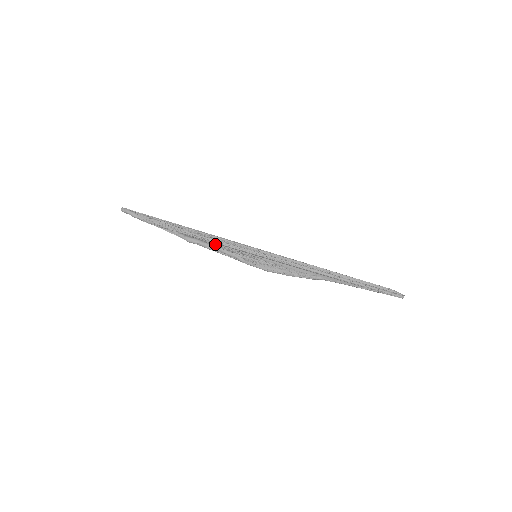
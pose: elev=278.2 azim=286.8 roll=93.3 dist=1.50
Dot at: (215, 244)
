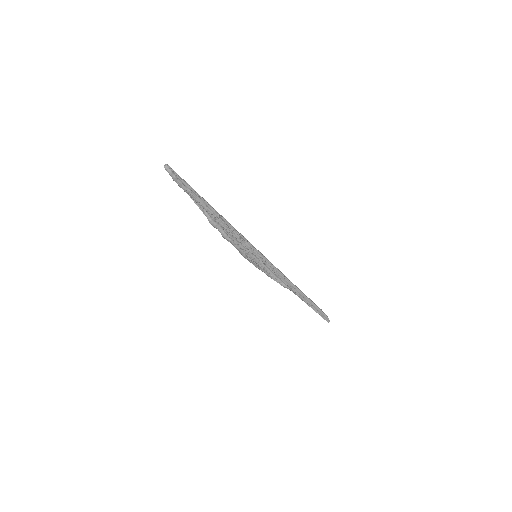
Dot at: (231, 234)
